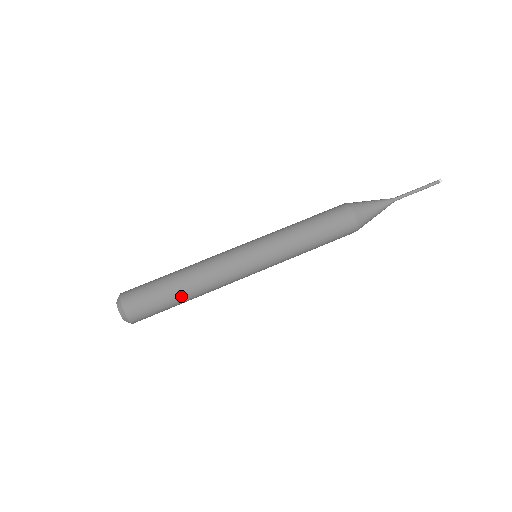
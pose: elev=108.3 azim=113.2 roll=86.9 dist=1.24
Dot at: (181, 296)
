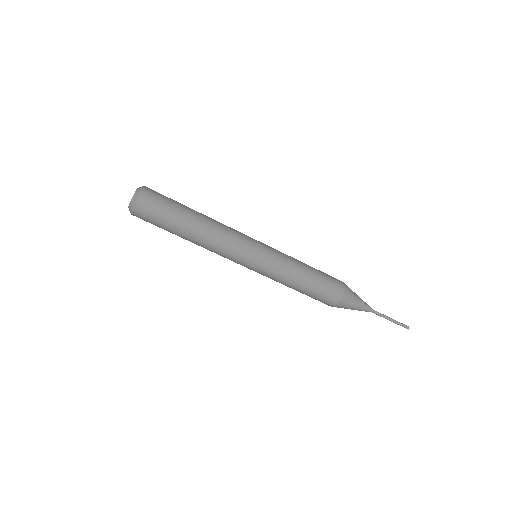
Dot at: (183, 233)
